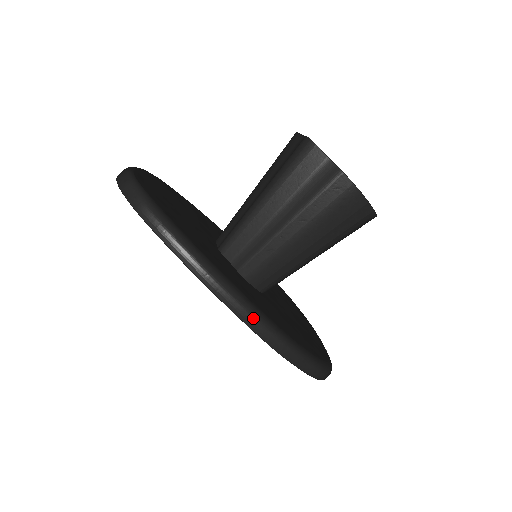
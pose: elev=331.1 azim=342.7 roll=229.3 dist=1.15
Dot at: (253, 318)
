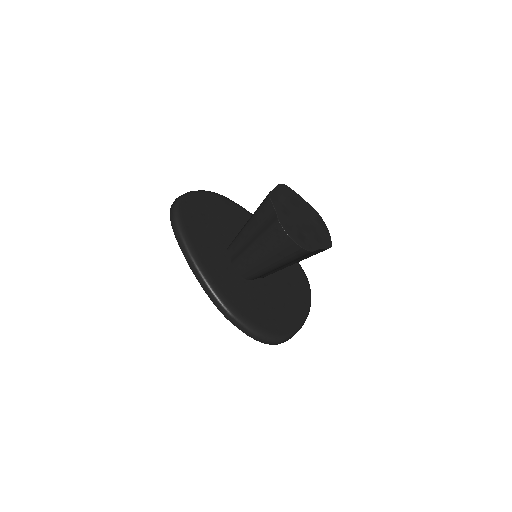
Dot at: (211, 293)
